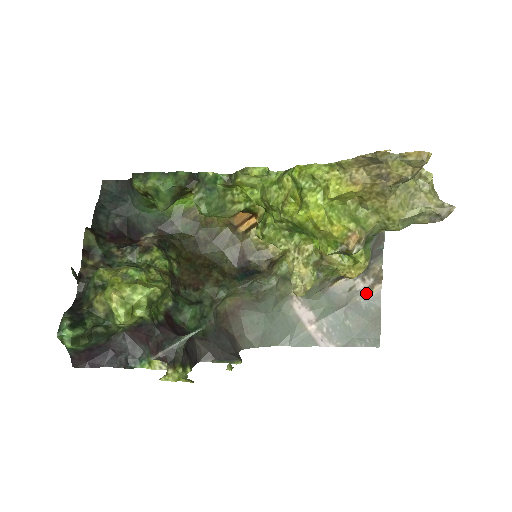
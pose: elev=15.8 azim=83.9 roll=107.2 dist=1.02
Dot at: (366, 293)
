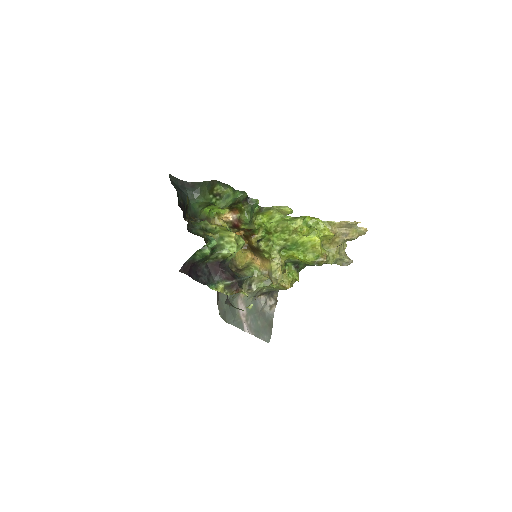
Dot at: (269, 309)
